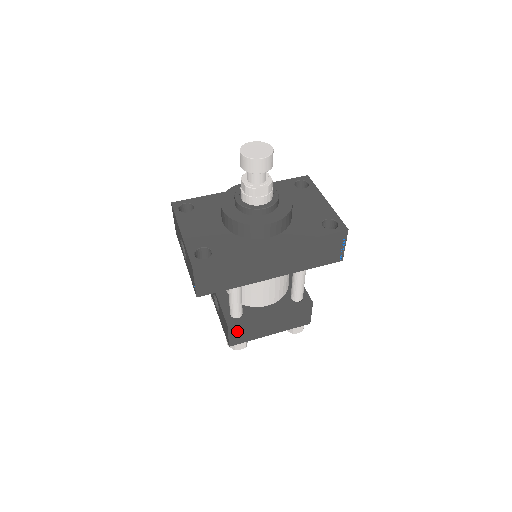
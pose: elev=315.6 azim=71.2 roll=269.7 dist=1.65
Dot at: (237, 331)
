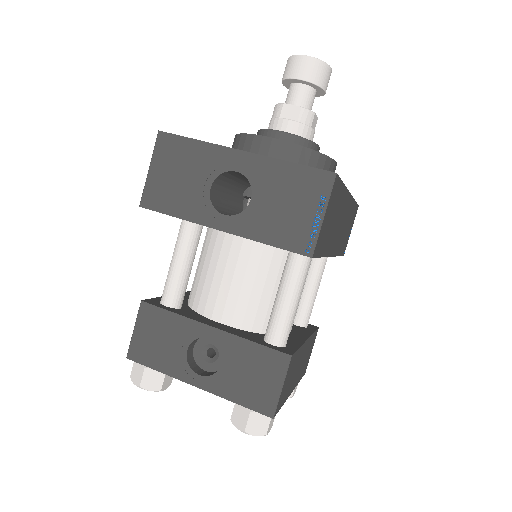
Dot at: (288, 374)
